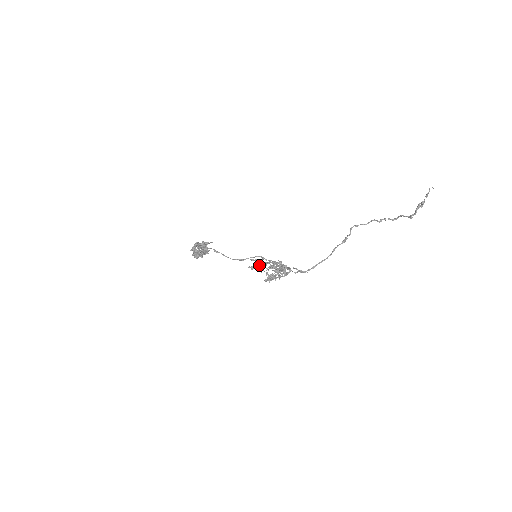
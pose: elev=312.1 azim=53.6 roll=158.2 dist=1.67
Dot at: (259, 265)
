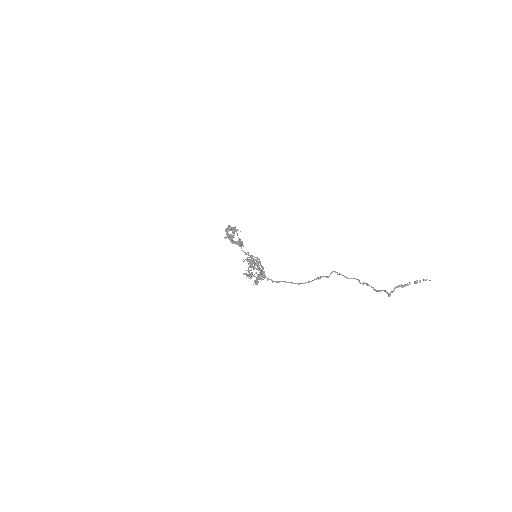
Dot at: occluded
